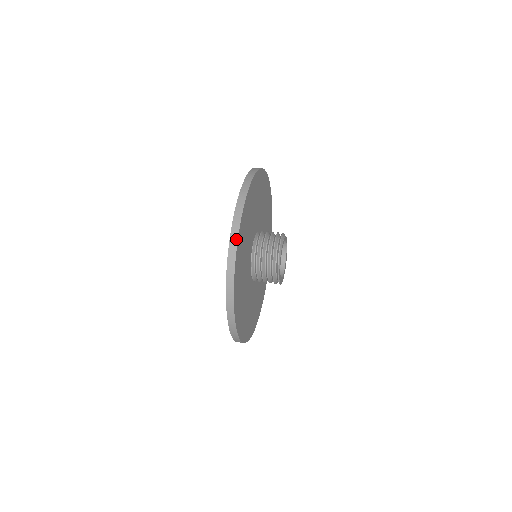
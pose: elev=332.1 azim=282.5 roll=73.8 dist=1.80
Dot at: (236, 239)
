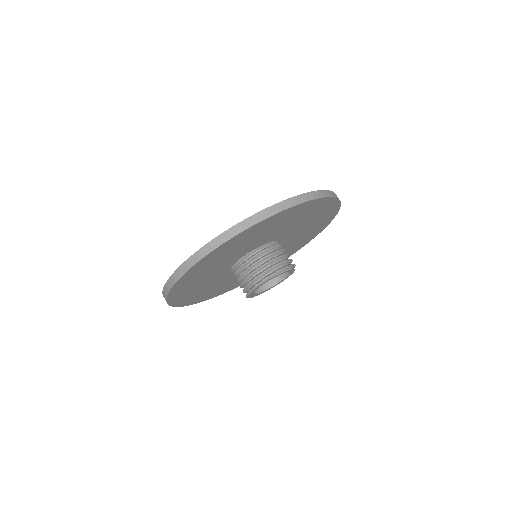
Dot at: (205, 254)
